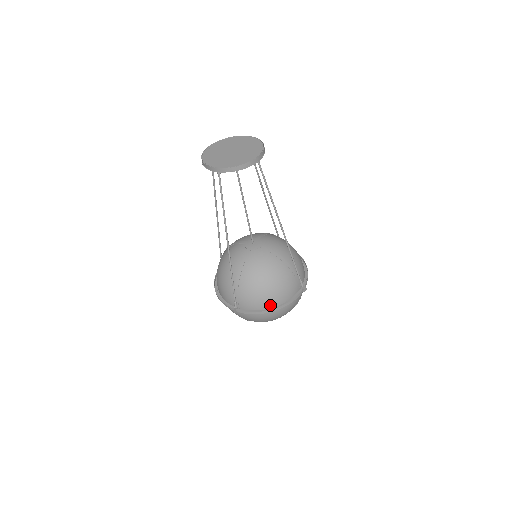
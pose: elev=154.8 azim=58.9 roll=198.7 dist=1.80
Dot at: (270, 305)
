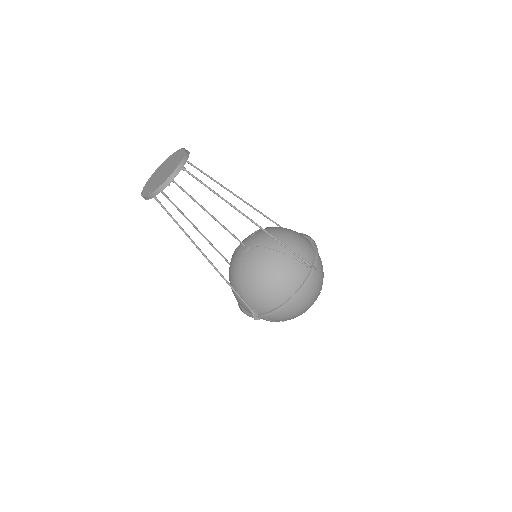
Dot at: (283, 299)
